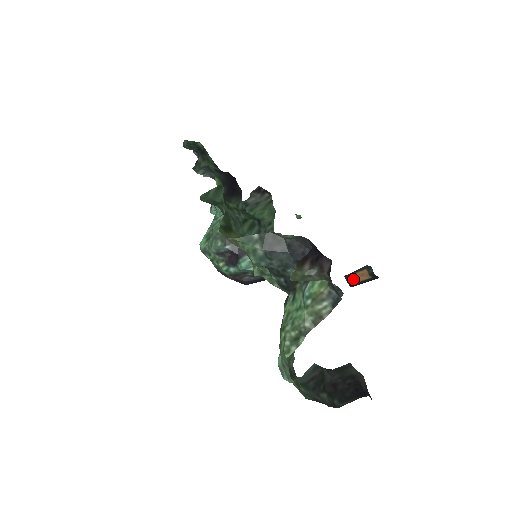
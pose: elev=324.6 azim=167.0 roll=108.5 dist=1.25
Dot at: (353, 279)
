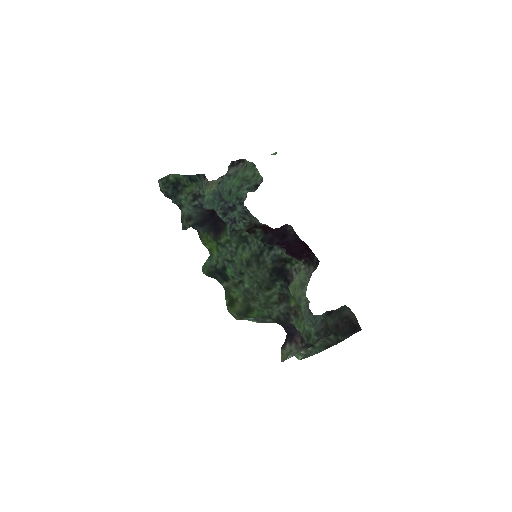
Dot at: (316, 343)
